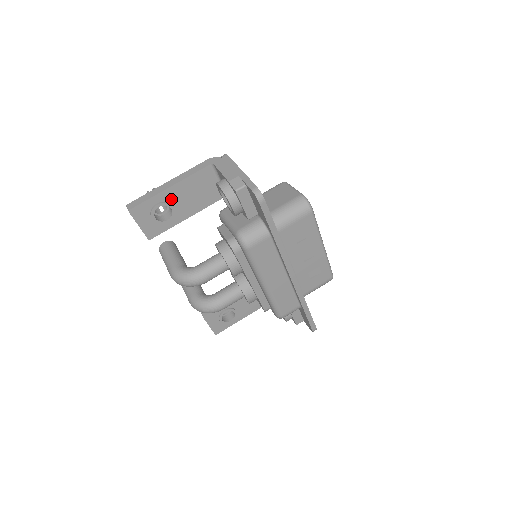
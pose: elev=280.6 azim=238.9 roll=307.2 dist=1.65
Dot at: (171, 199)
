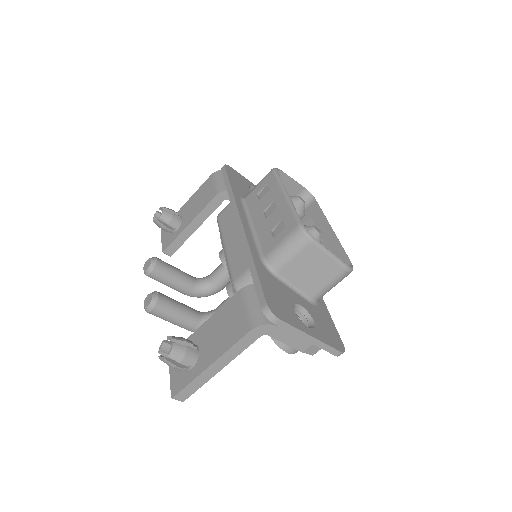
Dot at: occluded
